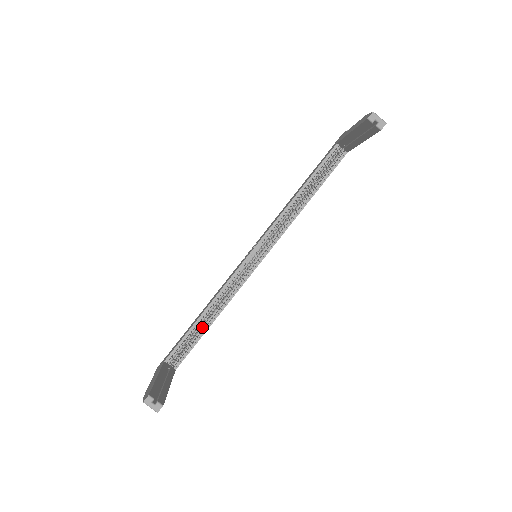
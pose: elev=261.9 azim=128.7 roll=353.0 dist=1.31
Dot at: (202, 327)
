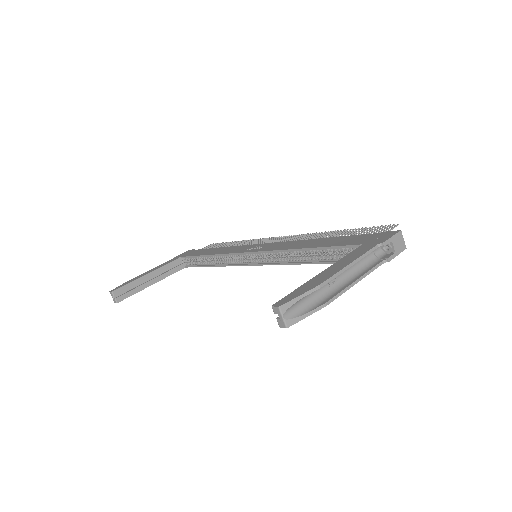
Dot at: (206, 262)
